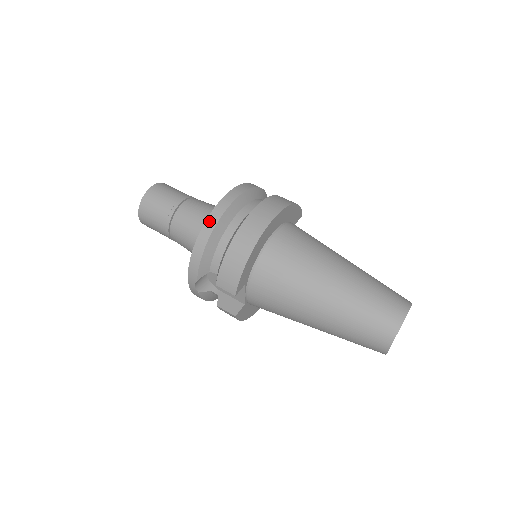
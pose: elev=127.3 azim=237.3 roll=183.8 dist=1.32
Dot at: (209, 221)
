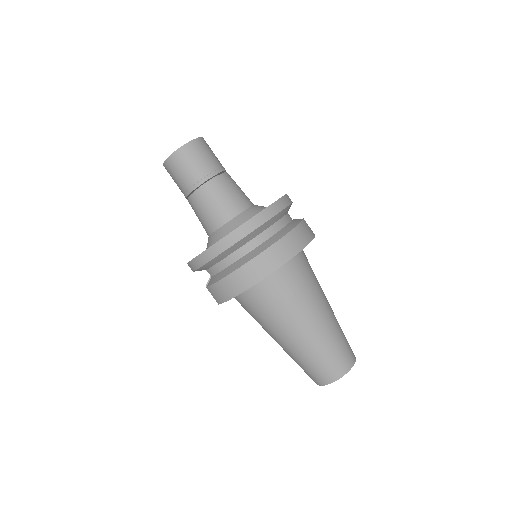
Dot at: (217, 246)
